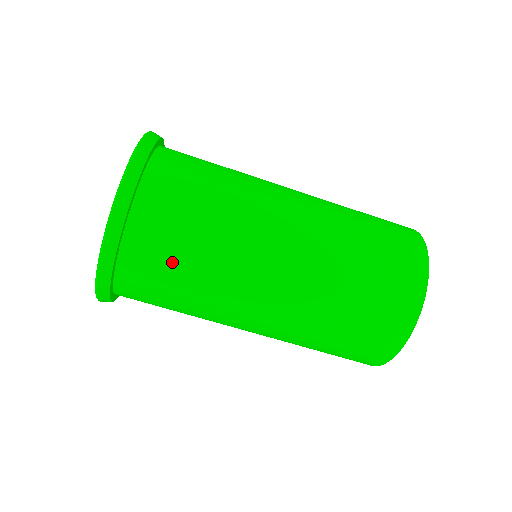
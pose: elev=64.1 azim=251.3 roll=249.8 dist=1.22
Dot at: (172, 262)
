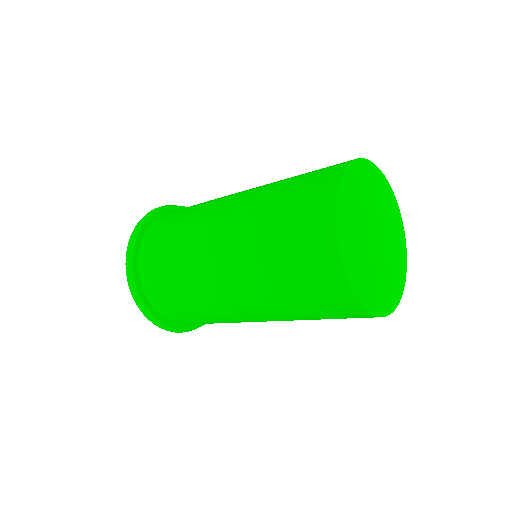
Dot at: occluded
